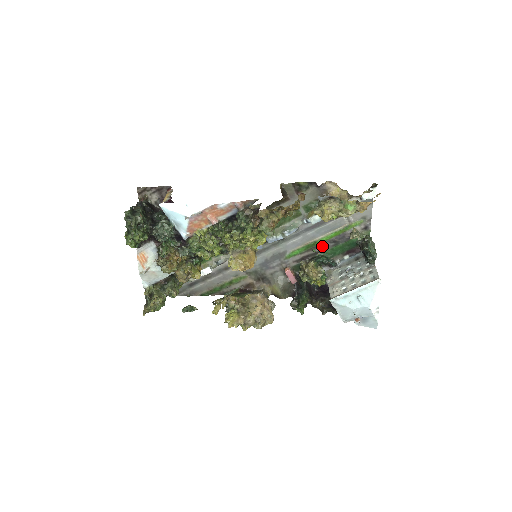
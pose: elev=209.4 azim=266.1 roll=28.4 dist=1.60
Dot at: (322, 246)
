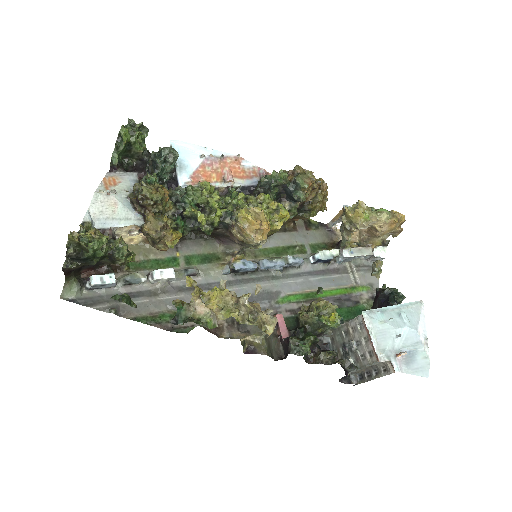
Dot at: occluded
